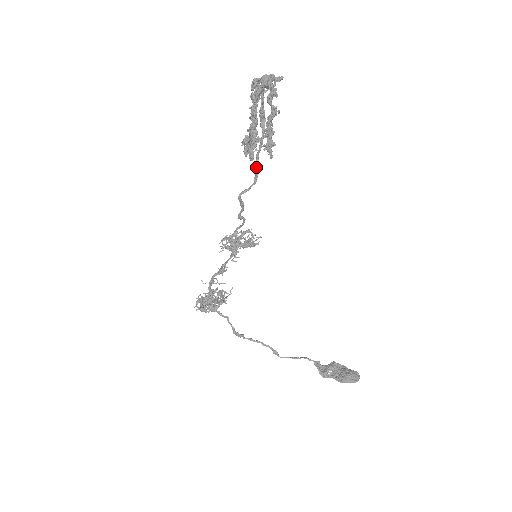
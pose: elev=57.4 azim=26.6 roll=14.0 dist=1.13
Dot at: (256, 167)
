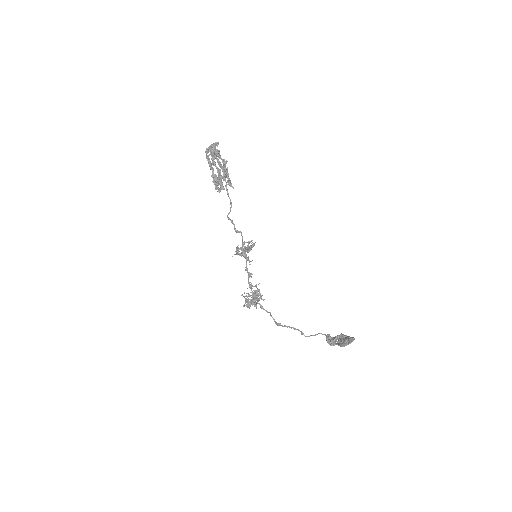
Dot at: (228, 196)
